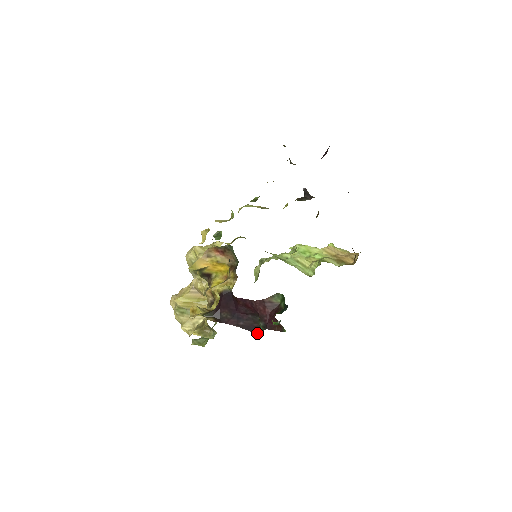
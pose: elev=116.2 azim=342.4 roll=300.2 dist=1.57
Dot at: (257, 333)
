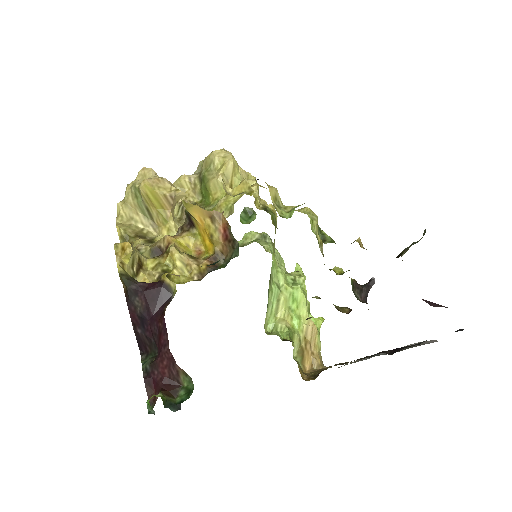
Dot at: (141, 352)
